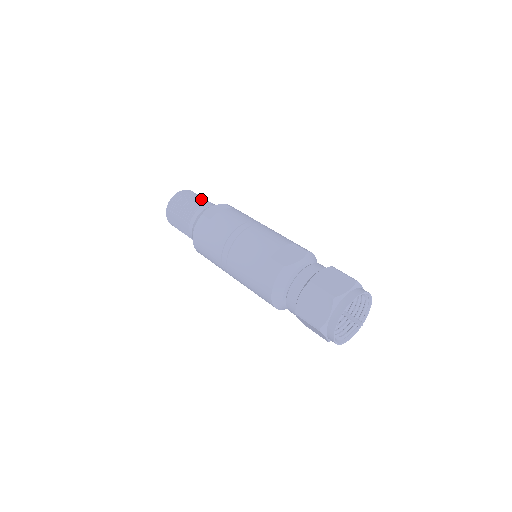
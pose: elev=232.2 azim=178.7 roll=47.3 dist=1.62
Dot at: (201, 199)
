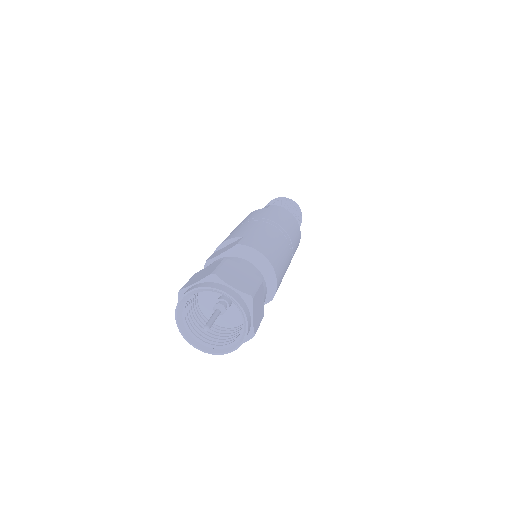
Dot at: (273, 204)
